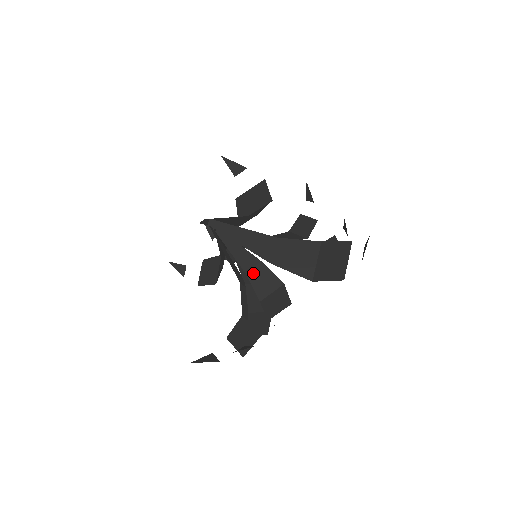
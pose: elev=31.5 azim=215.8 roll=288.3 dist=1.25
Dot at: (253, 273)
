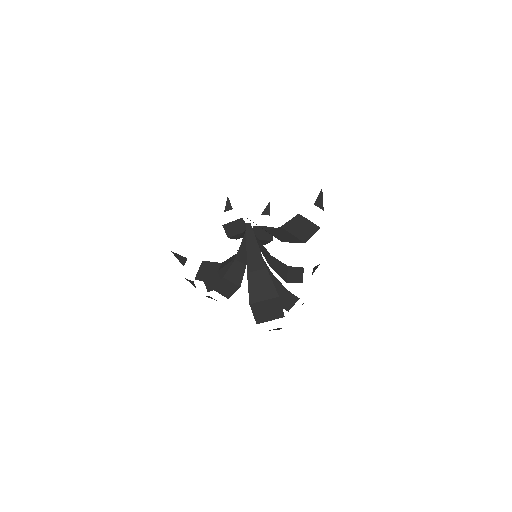
Dot at: (237, 264)
